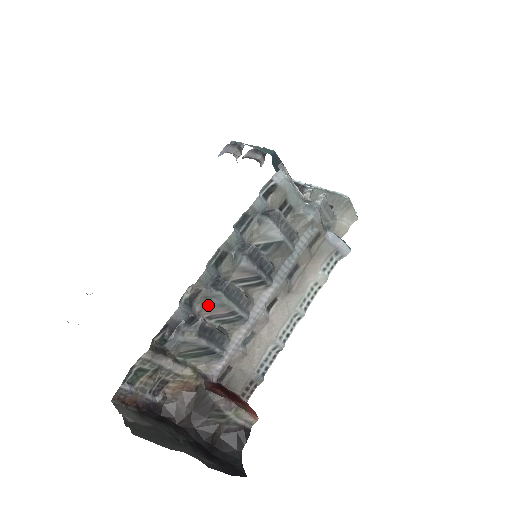
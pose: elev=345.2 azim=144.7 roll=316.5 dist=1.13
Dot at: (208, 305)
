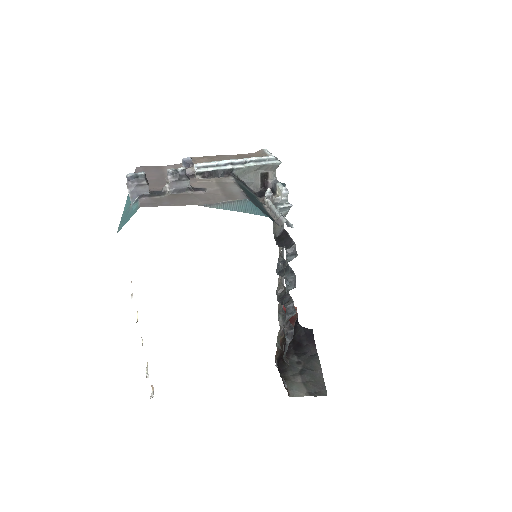
Dot at: occluded
